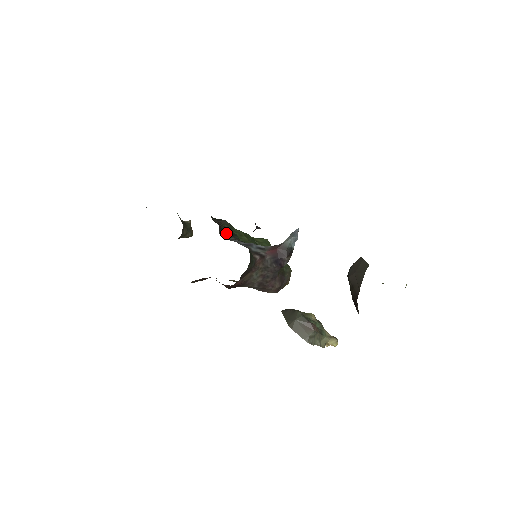
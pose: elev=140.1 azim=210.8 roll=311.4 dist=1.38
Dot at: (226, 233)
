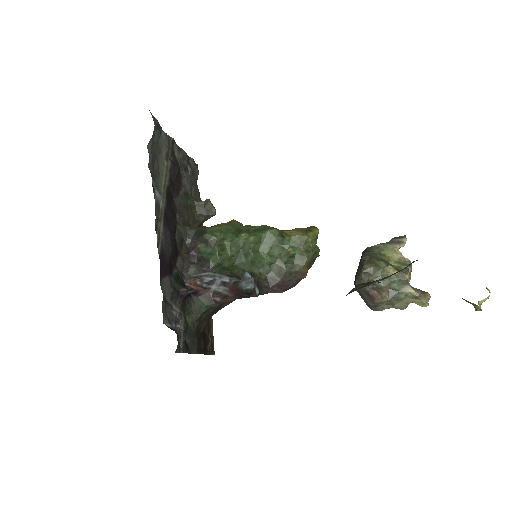
Dot at: (198, 261)
